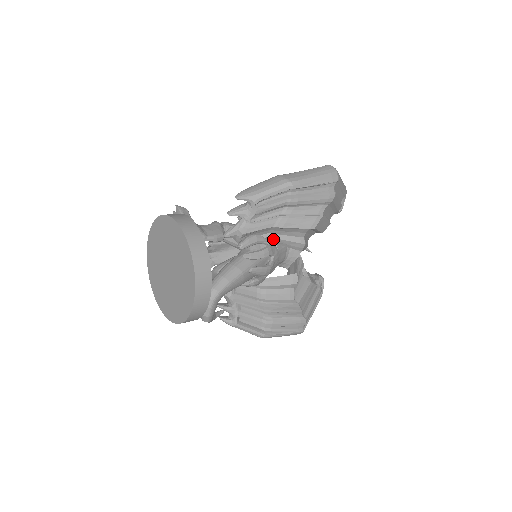
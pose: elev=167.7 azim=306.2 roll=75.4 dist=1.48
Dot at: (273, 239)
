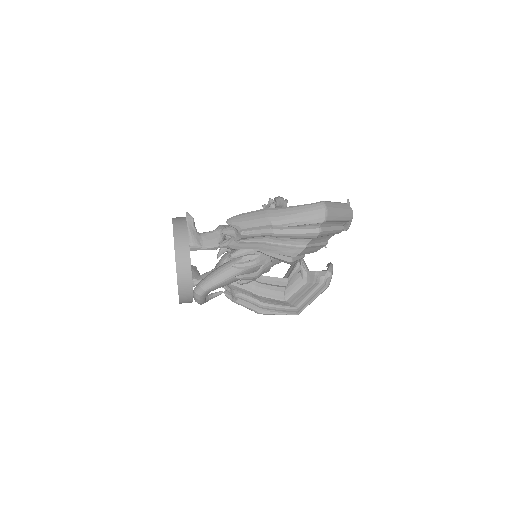
Dot at: (263, 253)
